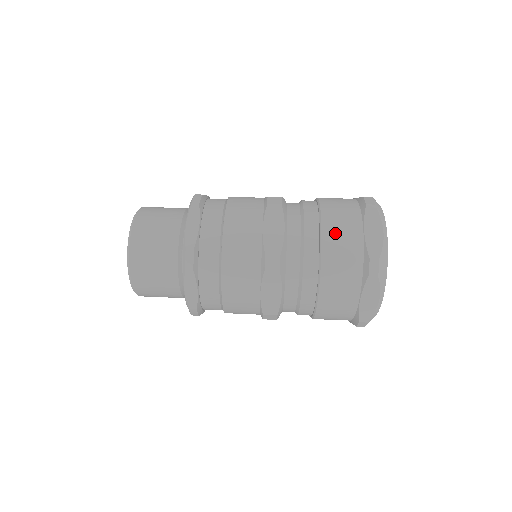
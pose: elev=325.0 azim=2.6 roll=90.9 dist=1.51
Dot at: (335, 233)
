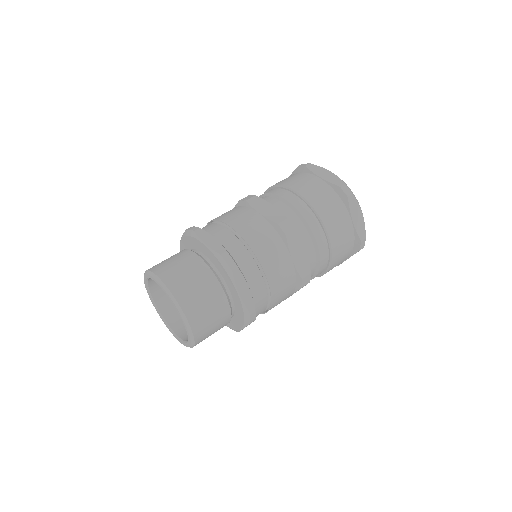
Dot at: (305, 188)
